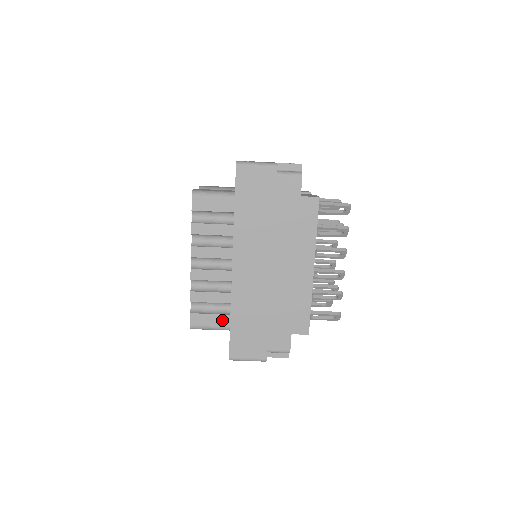
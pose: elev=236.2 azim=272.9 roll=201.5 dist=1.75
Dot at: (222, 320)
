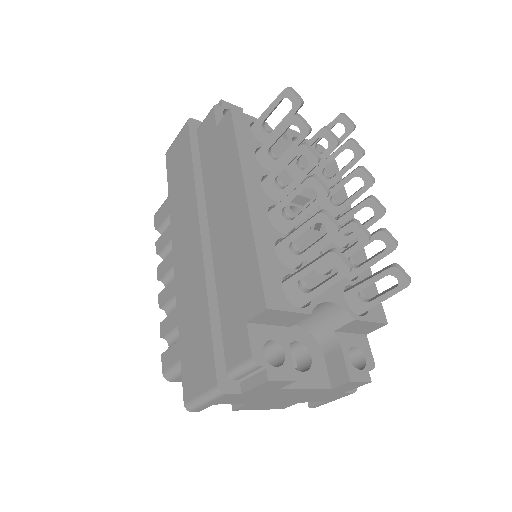
Dot at: occluded
